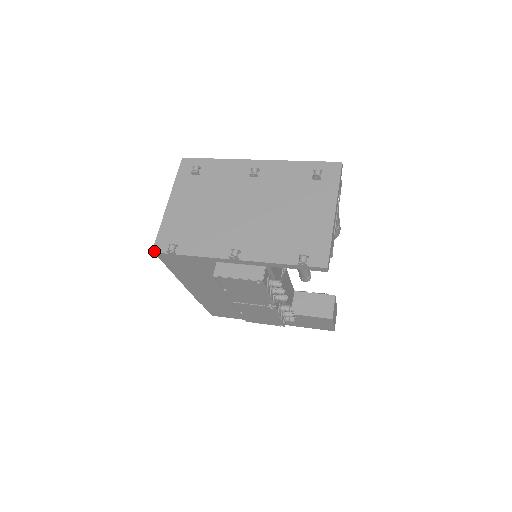
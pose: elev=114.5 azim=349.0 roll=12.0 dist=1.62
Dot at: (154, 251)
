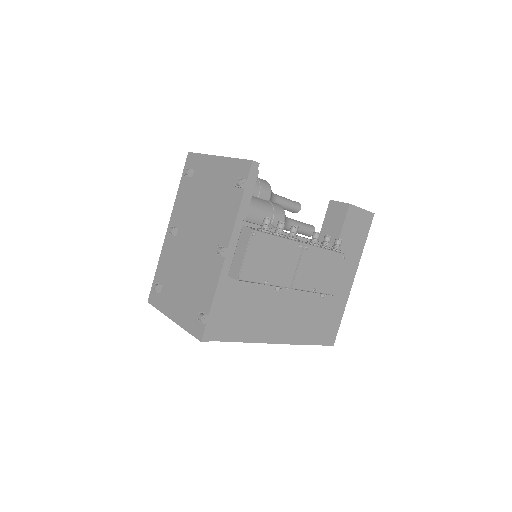
Dot at: (201, 339)
